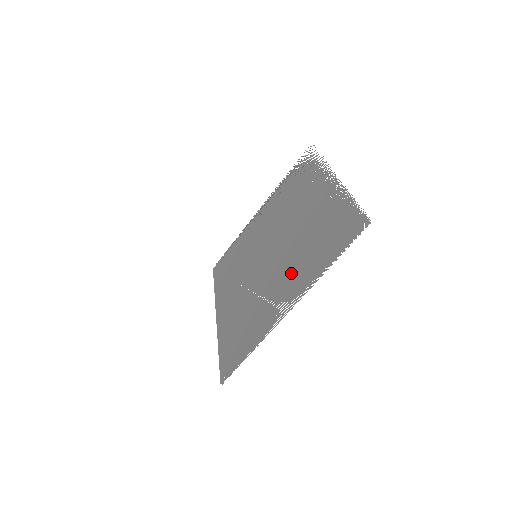
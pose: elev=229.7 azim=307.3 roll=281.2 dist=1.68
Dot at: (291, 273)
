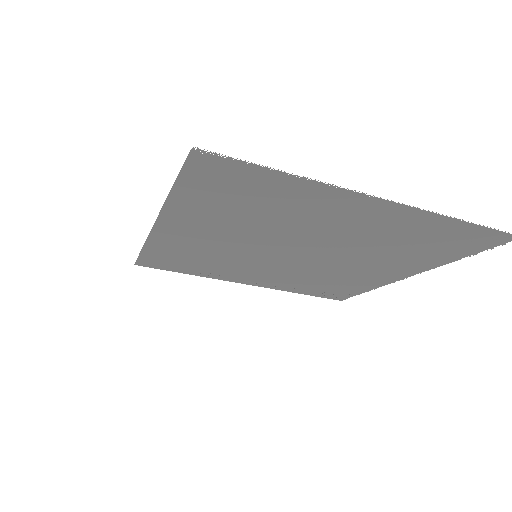
Dot at: (363, 229)
